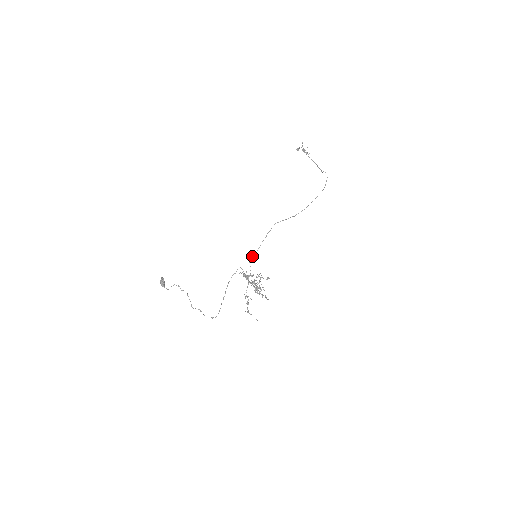
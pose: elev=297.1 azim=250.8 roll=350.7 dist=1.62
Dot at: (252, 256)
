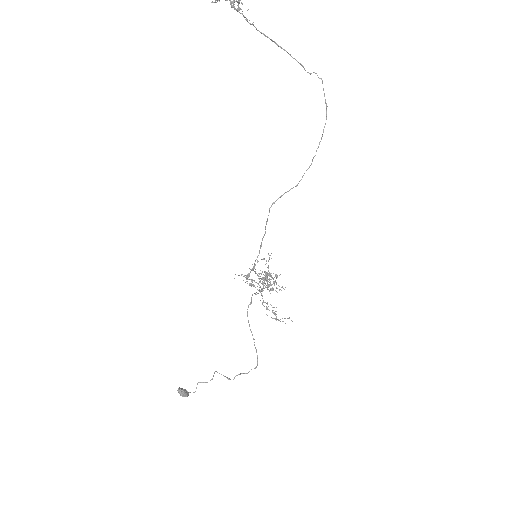
Dot at: (254, 263)
